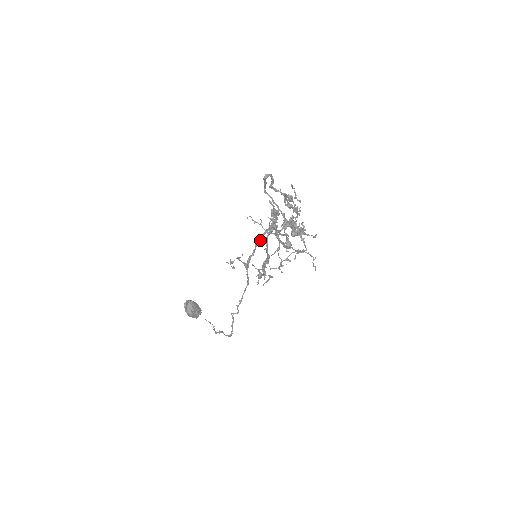
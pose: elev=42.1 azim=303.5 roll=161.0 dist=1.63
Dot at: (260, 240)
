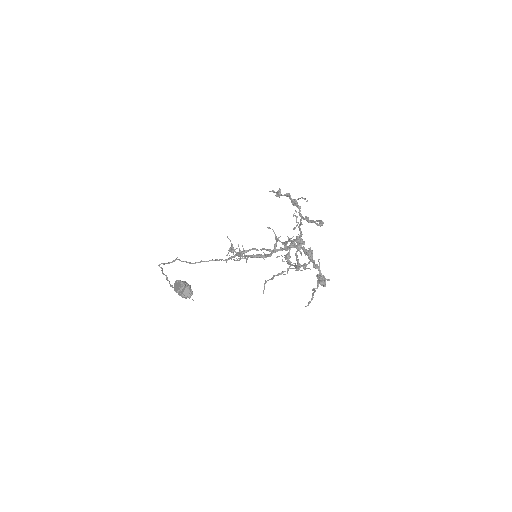
Dot at: (271, 251)
